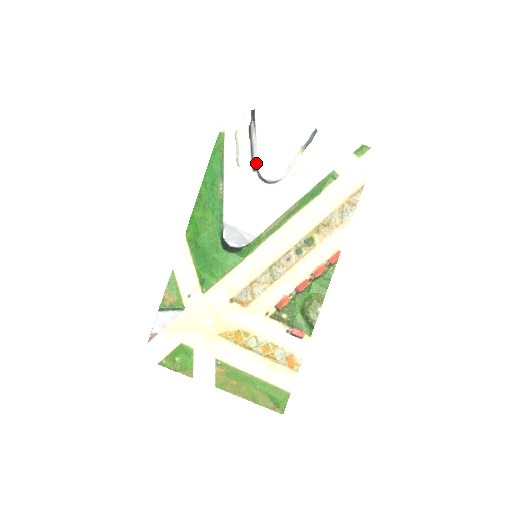
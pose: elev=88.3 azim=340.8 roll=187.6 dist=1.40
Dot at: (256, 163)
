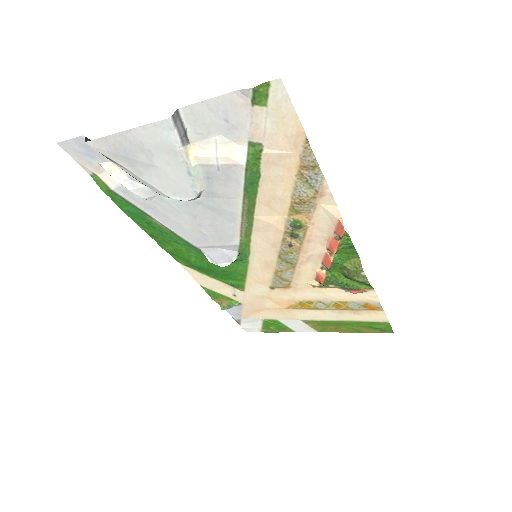
Dot at: (158, 192)
